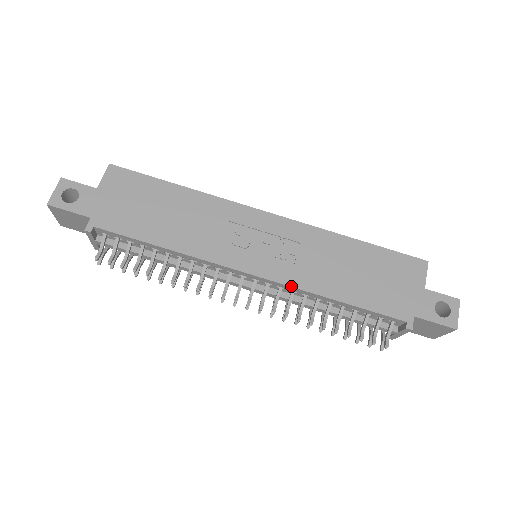
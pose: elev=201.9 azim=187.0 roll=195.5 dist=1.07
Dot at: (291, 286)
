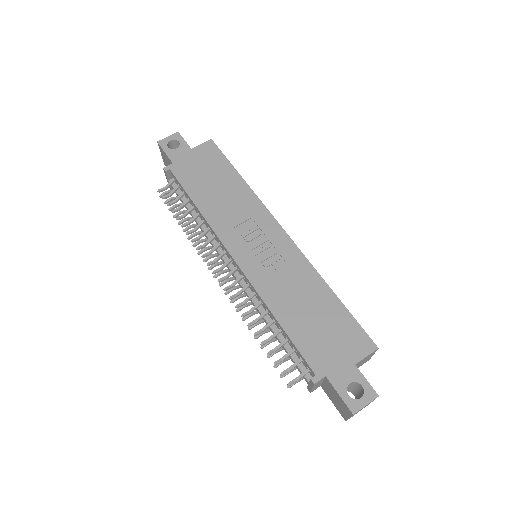
Dot at: (253, 286)
